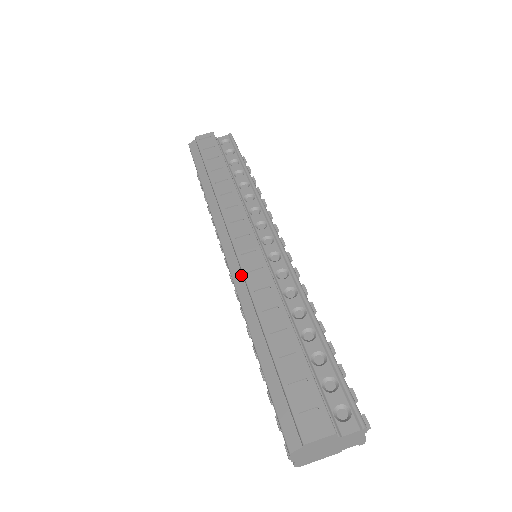
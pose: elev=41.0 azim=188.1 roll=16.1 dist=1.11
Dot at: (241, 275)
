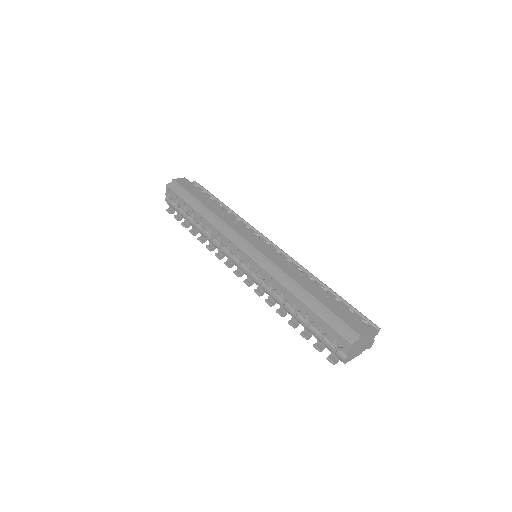
Dot at: (265, 261)
